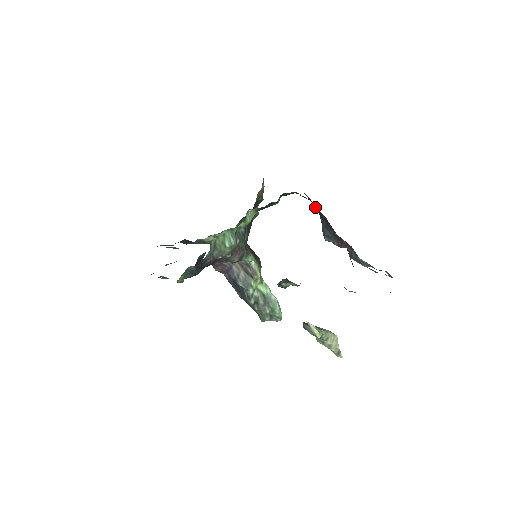
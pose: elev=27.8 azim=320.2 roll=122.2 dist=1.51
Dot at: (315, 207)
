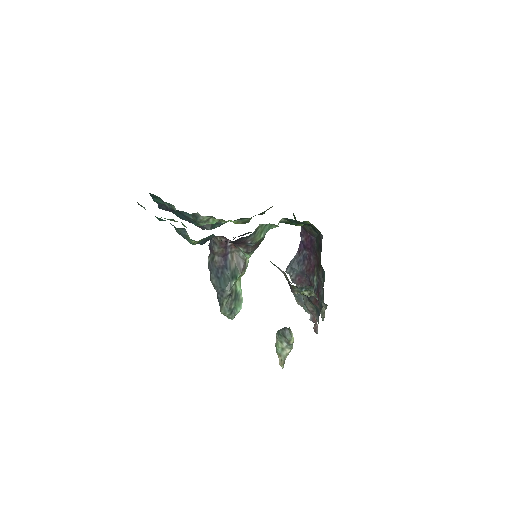
Dot at: (300, 243)
